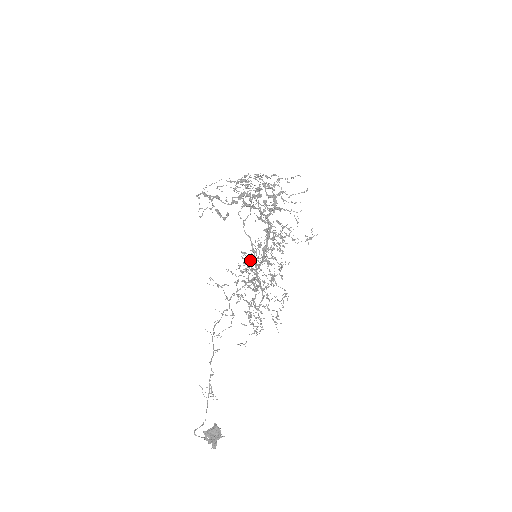
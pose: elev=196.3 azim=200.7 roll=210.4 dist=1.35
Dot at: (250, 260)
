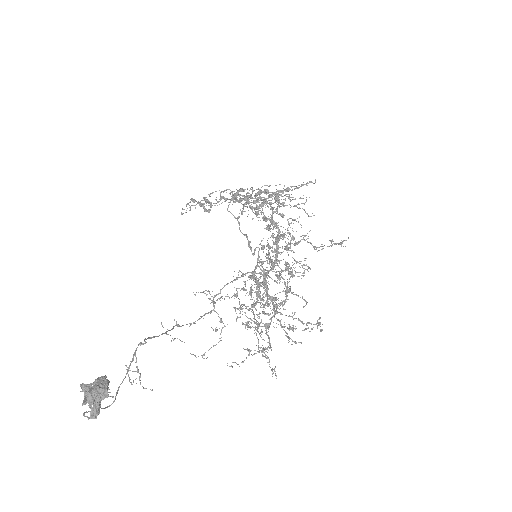
Dot at: occluded
